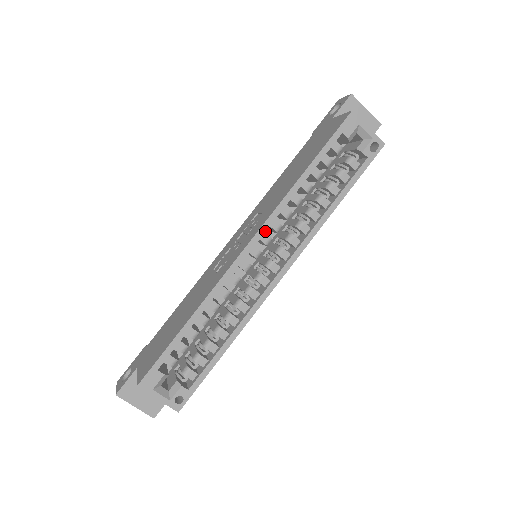
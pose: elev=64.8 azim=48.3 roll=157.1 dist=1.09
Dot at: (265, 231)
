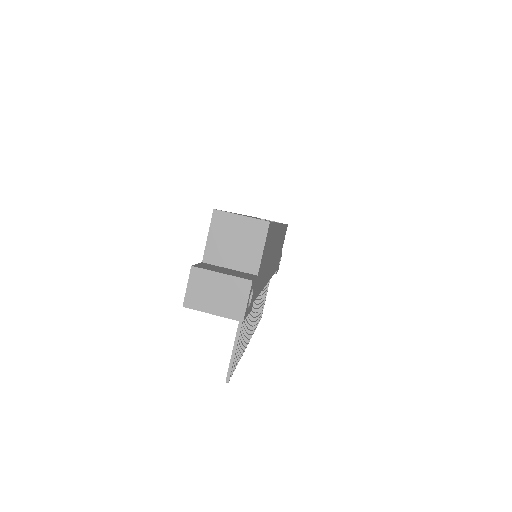
Dot at: (249, 216)
